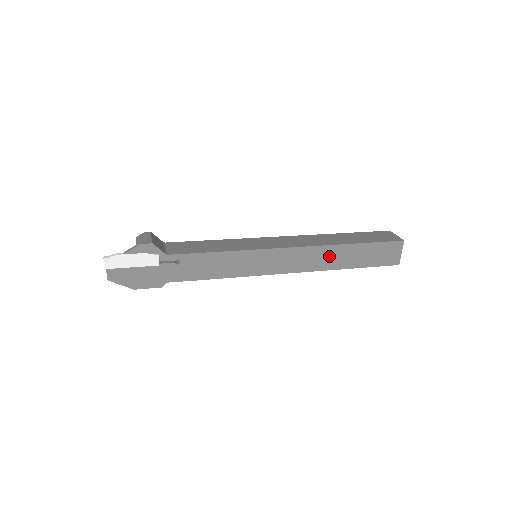
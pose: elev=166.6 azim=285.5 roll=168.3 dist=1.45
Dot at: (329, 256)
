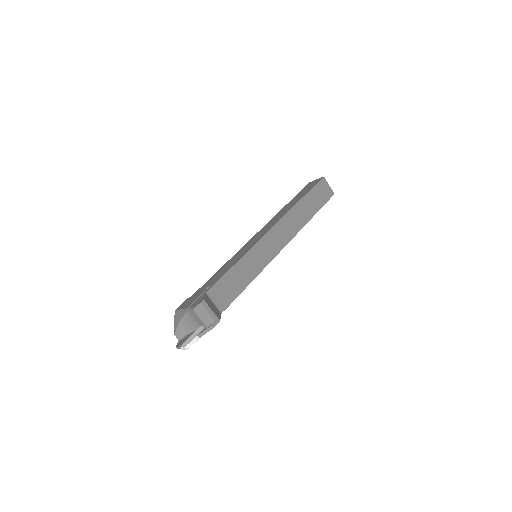
Dot at: occluded
